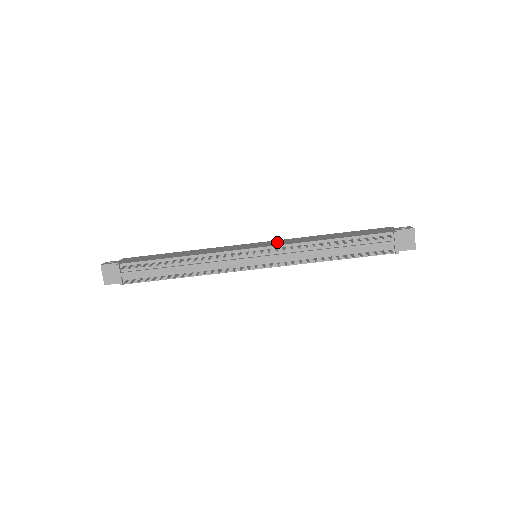
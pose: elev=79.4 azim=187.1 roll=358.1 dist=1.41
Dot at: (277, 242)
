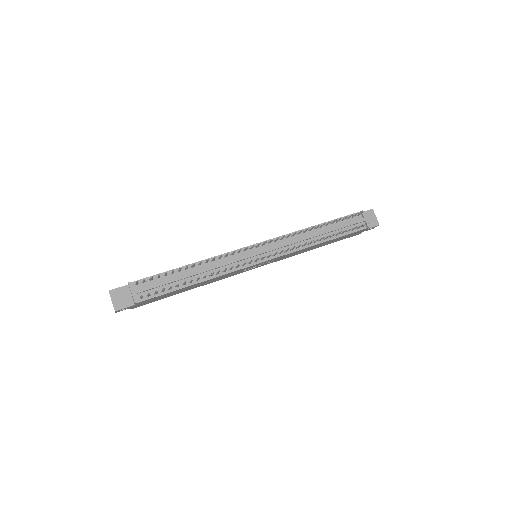
Dot at: occluded
